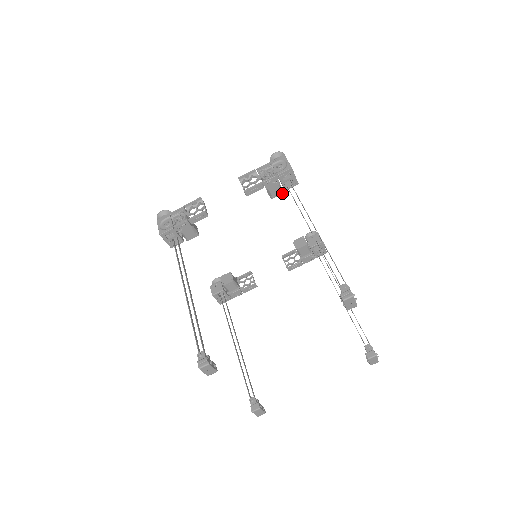
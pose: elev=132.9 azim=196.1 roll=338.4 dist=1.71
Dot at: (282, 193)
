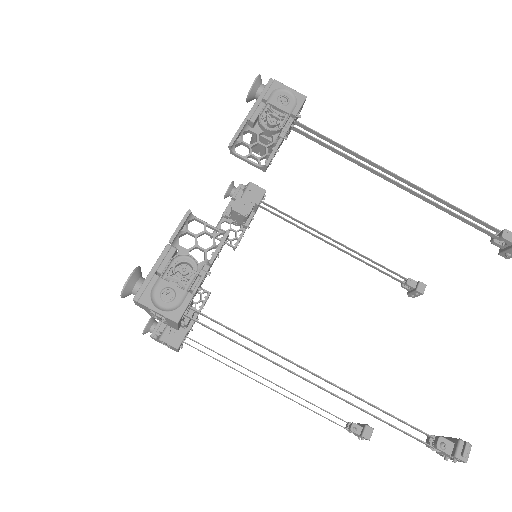
Dot at: occluded
